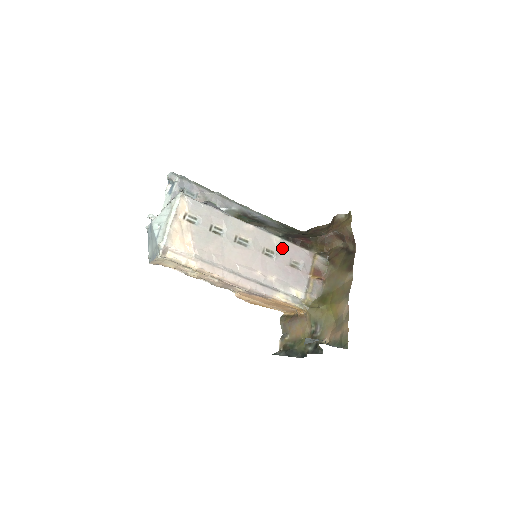
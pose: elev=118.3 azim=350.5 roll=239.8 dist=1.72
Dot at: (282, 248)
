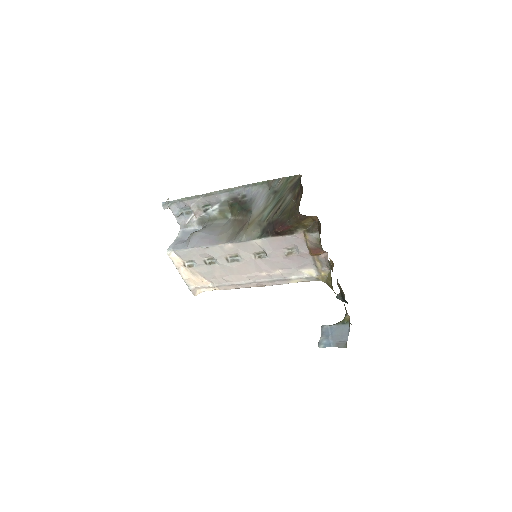
Dot at: (268, 246)
